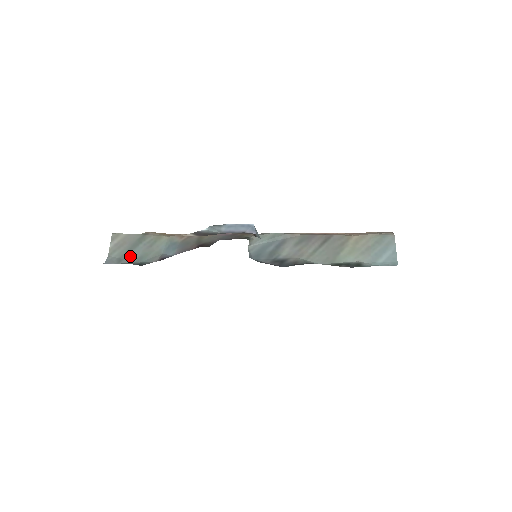
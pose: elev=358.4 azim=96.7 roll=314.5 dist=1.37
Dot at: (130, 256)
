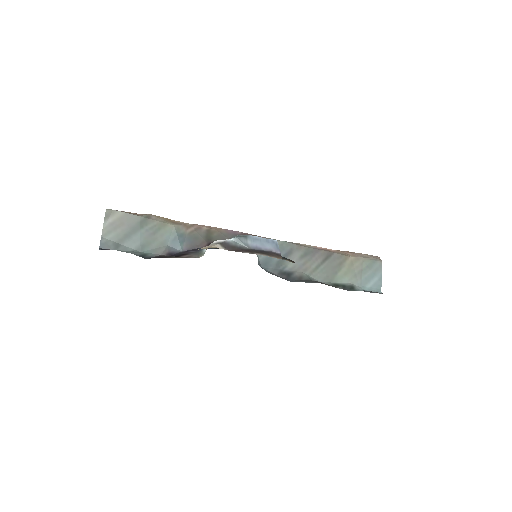
Dot at: (129, 242)
